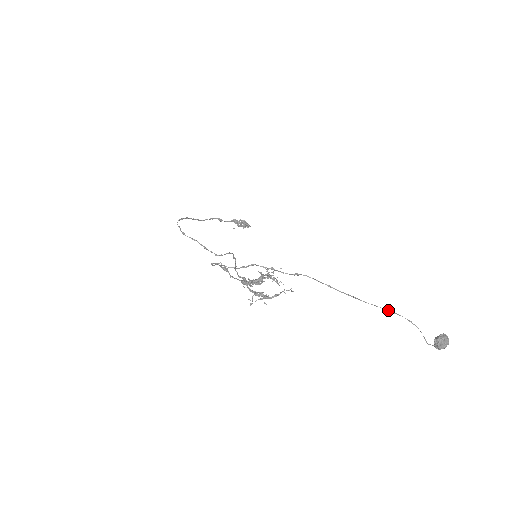
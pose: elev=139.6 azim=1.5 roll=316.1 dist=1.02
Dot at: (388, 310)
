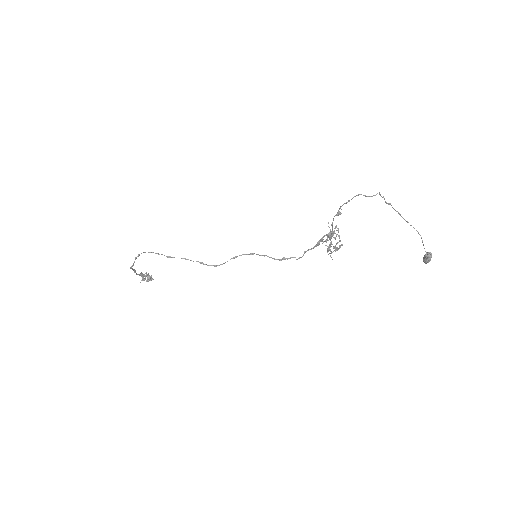
Dot at: (417, 231)
